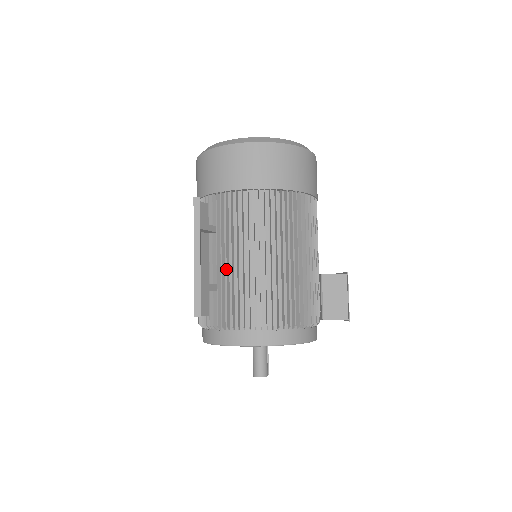
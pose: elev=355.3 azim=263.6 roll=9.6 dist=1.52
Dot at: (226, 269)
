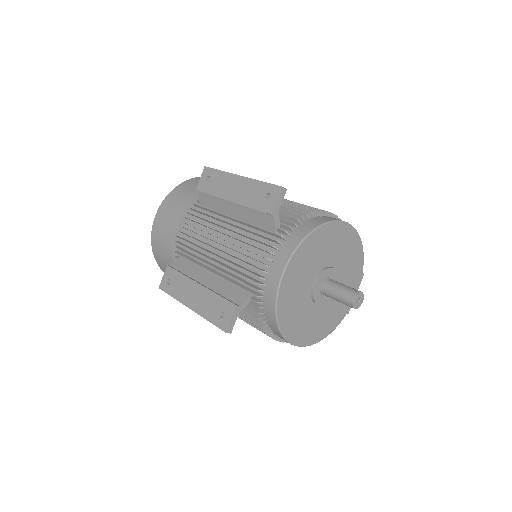
Dot at: occluded
